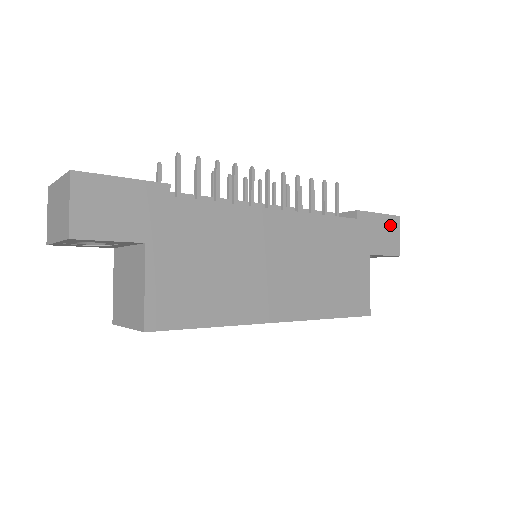
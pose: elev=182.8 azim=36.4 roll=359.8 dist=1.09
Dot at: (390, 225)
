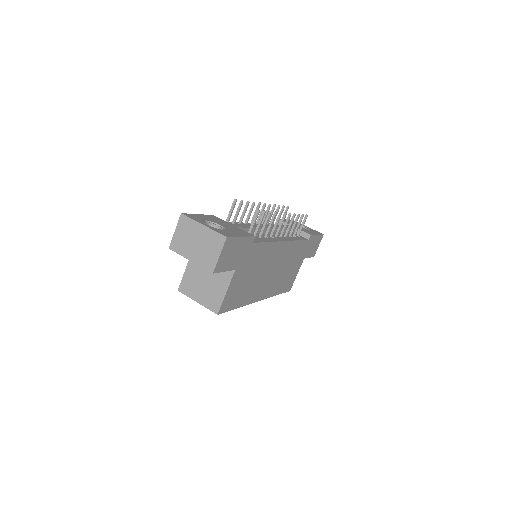
Dot at: (318, 240)
